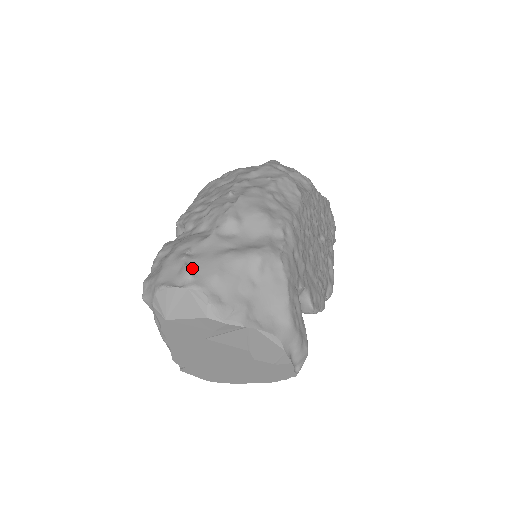
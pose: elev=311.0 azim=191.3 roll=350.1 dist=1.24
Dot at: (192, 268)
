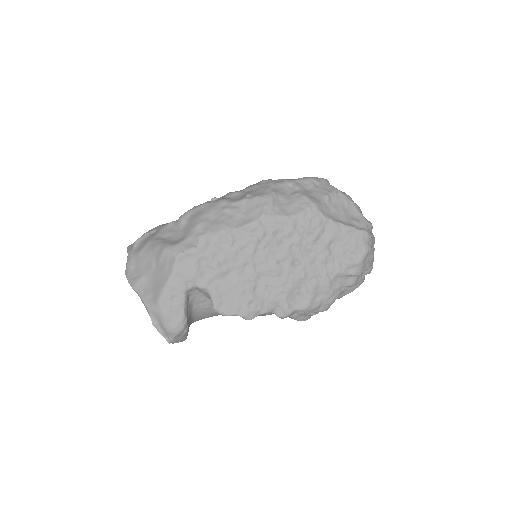
Dot at: (141, 242)
